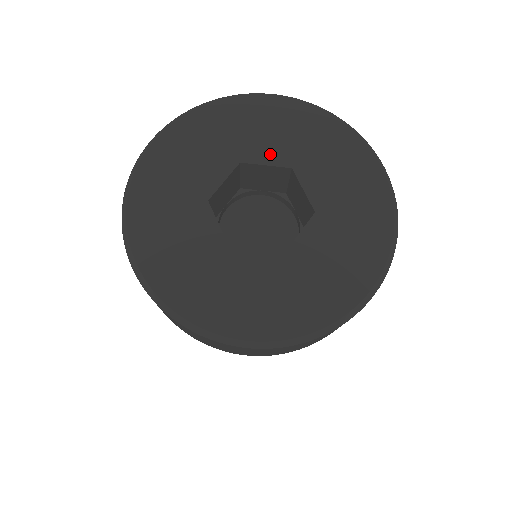
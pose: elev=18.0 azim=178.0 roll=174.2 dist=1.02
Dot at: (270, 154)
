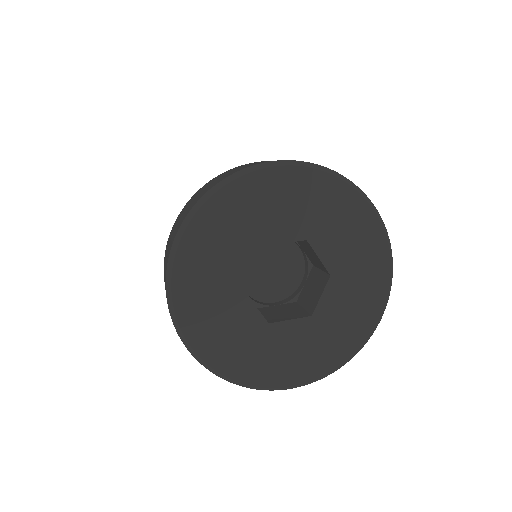
Dot at: (286, 231)
